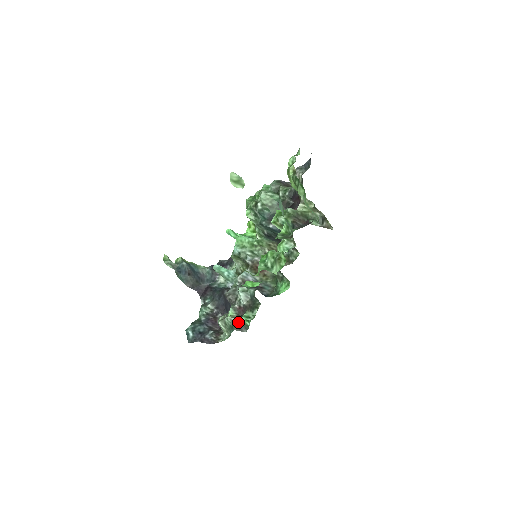
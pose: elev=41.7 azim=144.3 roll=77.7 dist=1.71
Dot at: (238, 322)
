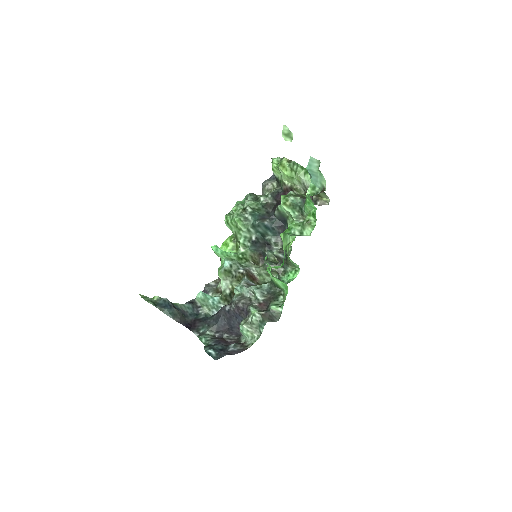
Dot at: (268, 313)
